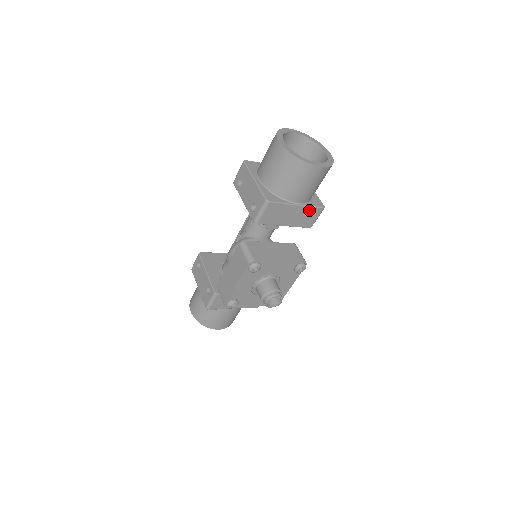
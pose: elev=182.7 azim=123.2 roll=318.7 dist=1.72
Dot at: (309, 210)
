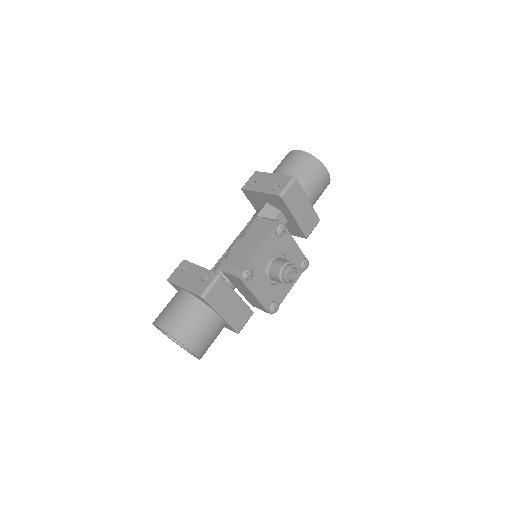
Dot at: (312, 213)
